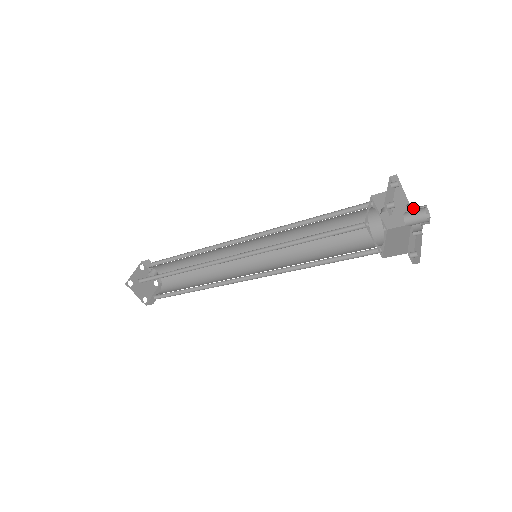
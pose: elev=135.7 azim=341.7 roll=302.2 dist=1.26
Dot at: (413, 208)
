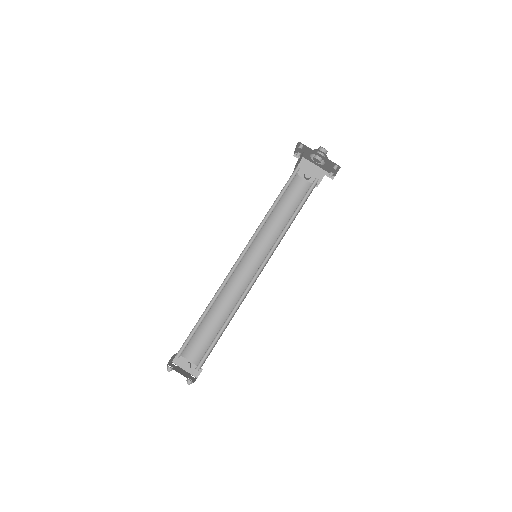
Dot at: occluded
